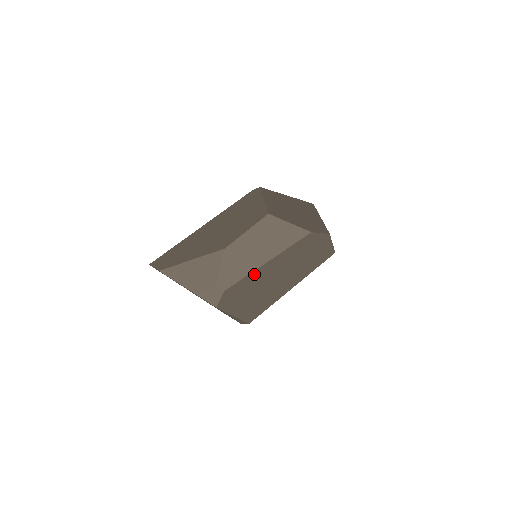
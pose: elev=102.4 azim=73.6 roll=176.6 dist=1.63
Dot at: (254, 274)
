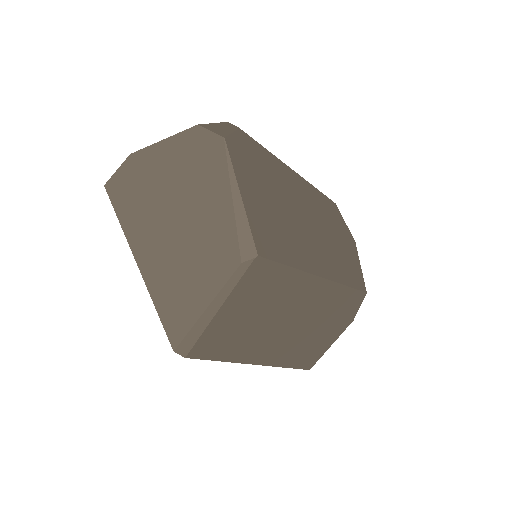
Dot at: (275, 162)
